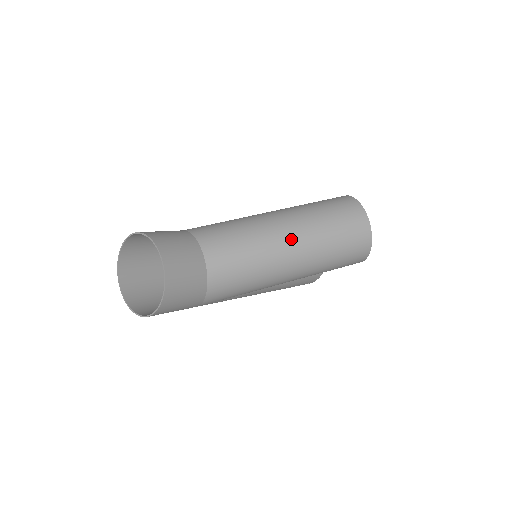
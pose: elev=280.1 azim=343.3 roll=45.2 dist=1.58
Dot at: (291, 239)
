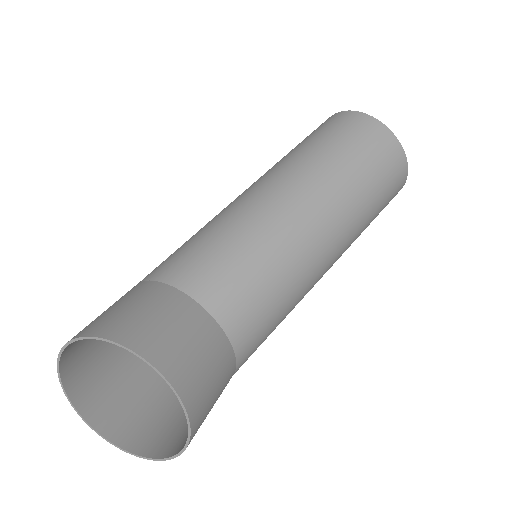
Dot at: (317, 217)
